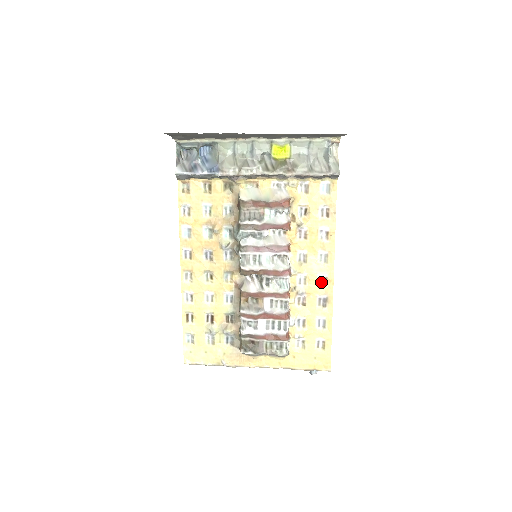
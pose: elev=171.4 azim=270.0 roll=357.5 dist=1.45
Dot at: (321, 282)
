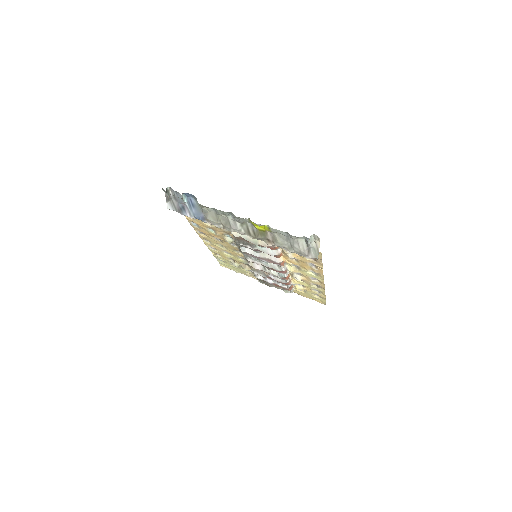
Dot at: (314, 279)
